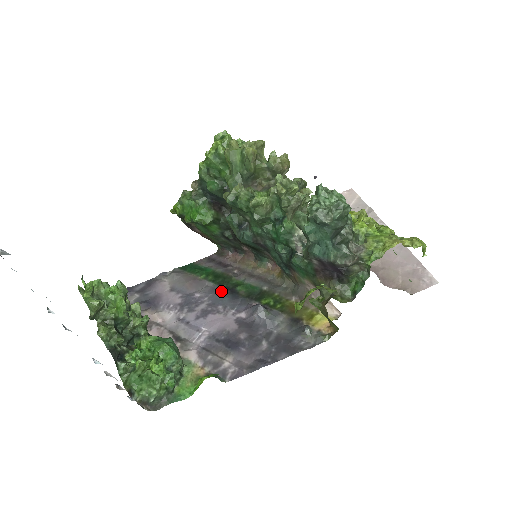
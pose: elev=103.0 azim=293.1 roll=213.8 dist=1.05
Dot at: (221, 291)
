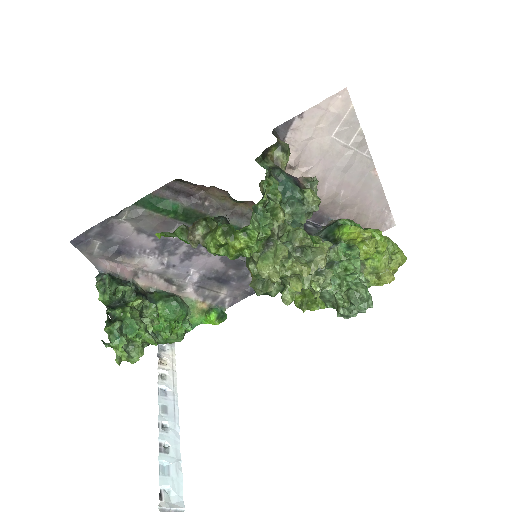
Dot at: occluded
